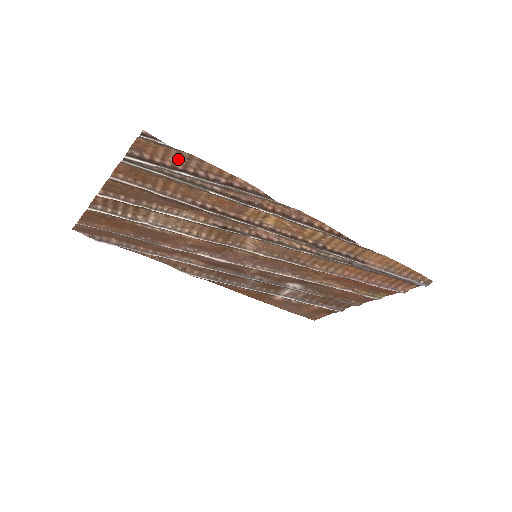
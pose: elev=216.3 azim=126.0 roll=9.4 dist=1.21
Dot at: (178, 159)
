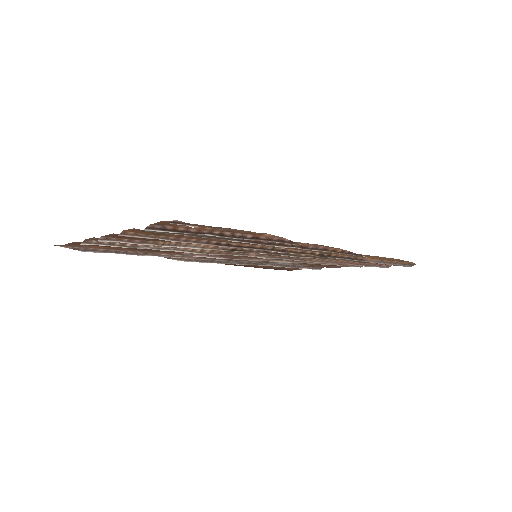
Dot at: (205, 227)
